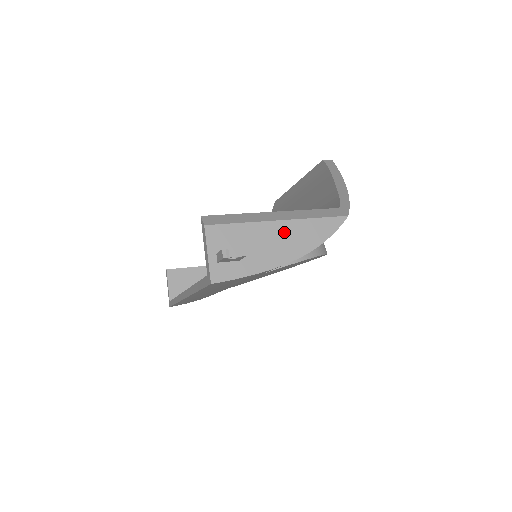
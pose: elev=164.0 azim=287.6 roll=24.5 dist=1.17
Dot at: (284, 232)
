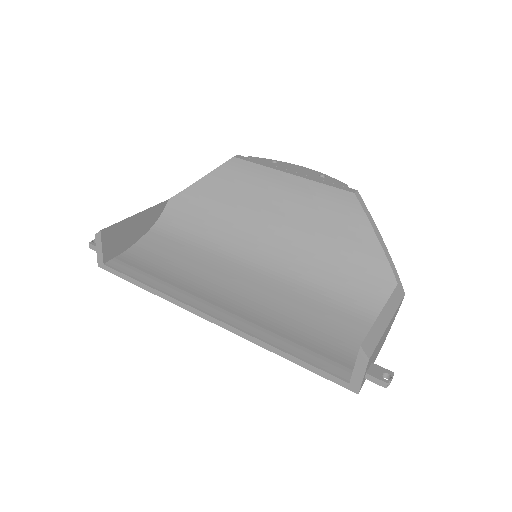
Dot at: (387, 330)
